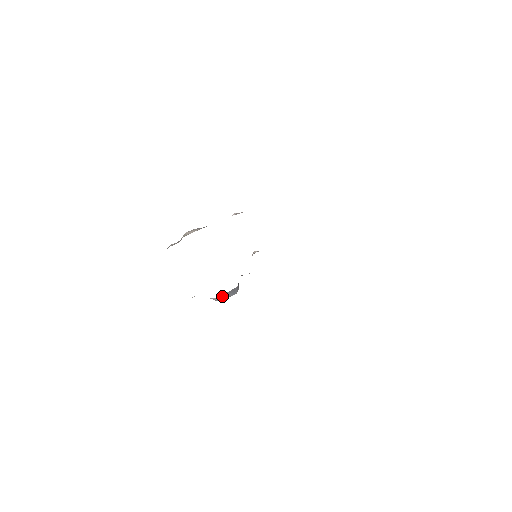
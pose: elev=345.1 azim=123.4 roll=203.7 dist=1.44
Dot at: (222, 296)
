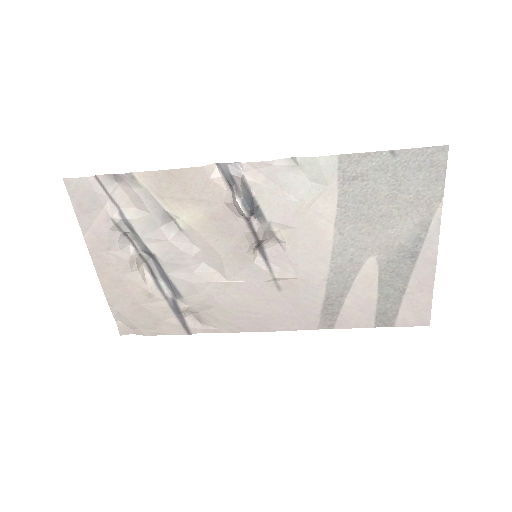
Dot at: (243, 185)
